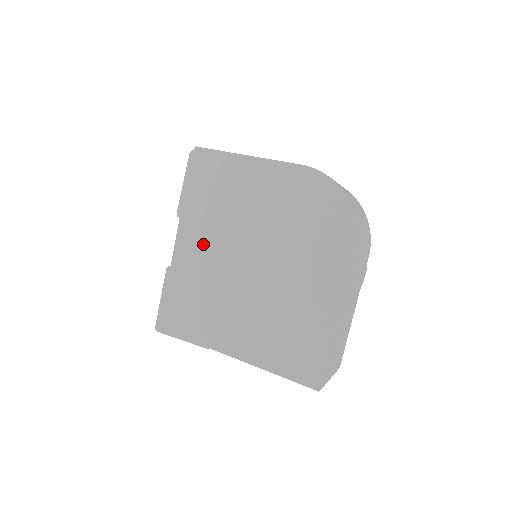
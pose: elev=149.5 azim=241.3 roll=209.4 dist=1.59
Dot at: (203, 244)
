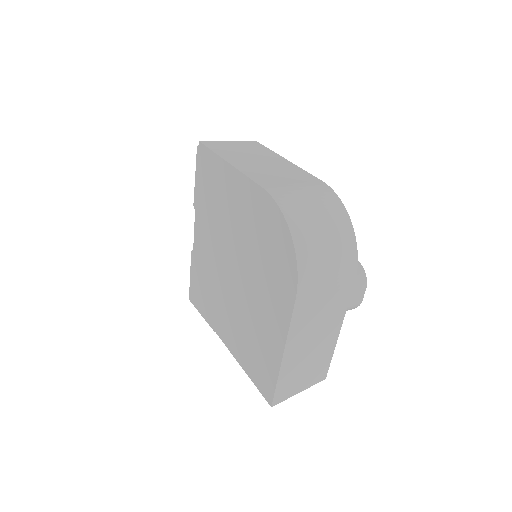
Dot at: (208, 240)
